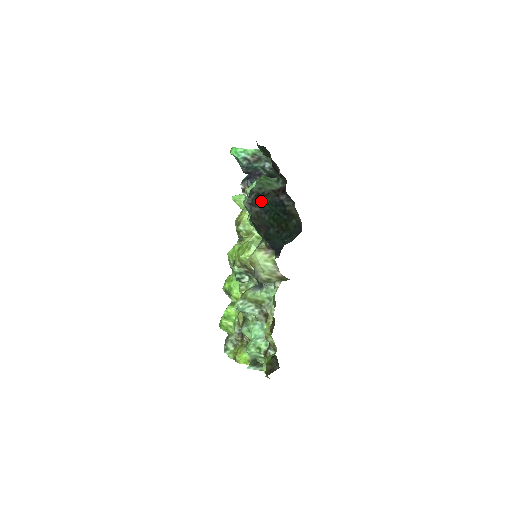
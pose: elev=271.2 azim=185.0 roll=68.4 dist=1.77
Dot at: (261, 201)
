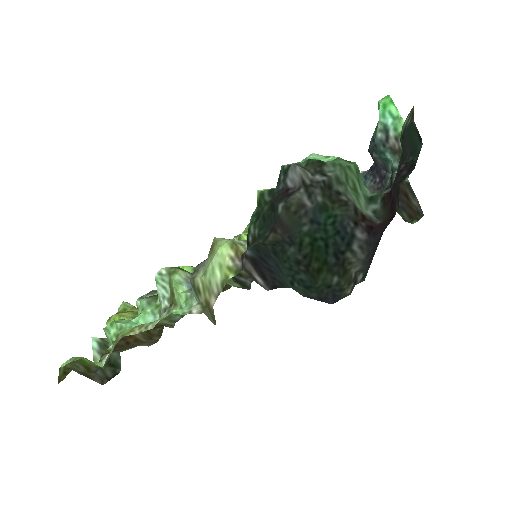
Dot at: (325, 200)
